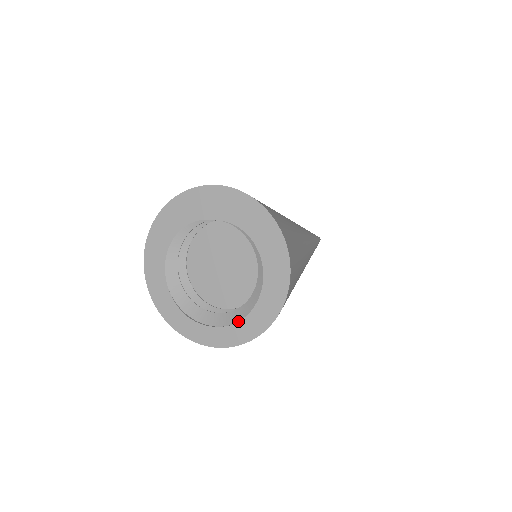
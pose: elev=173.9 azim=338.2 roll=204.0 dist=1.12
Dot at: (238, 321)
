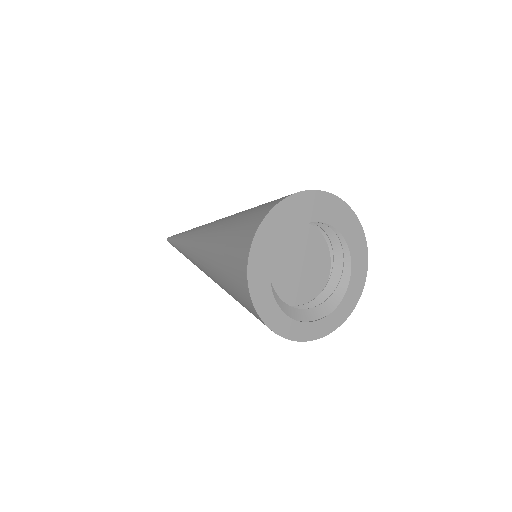
Dot at: (337, 307)
